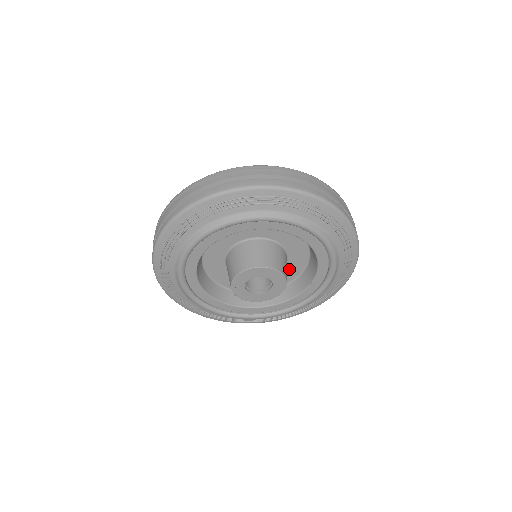
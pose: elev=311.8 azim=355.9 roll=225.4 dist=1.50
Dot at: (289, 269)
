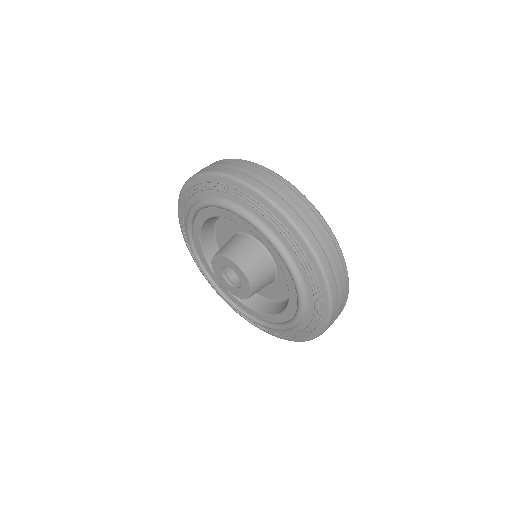
Dot at: (281, 284)
